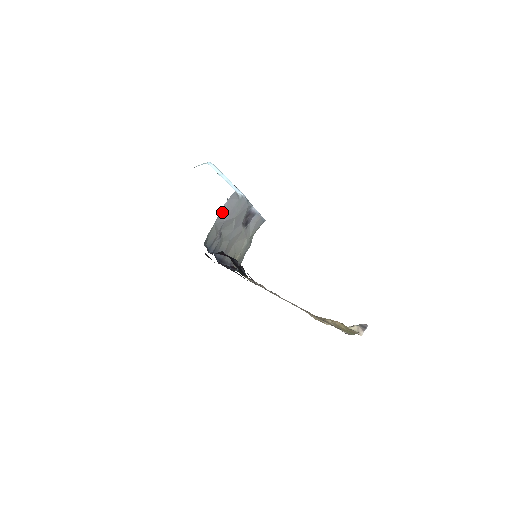
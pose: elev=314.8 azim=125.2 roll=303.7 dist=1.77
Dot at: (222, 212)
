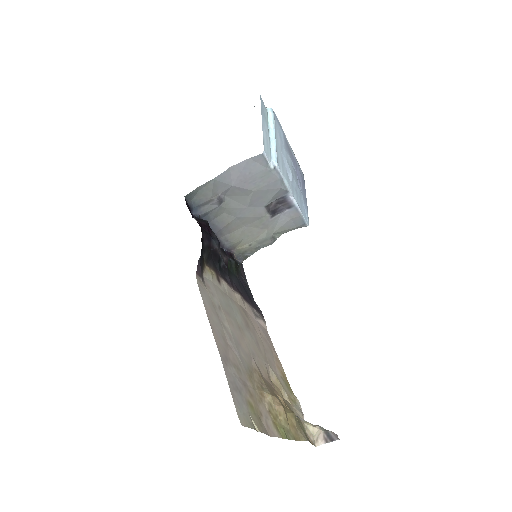
Dot at: (233, 171)
